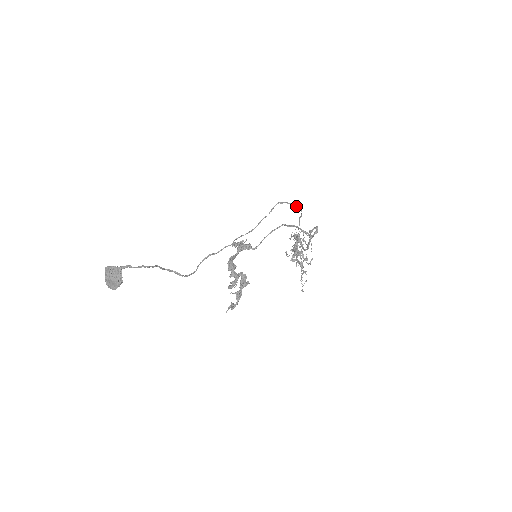
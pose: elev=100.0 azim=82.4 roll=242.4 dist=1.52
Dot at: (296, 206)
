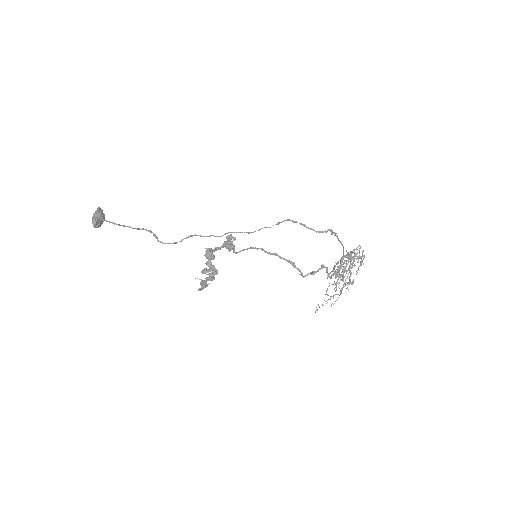
Dot at: (319, 231)
